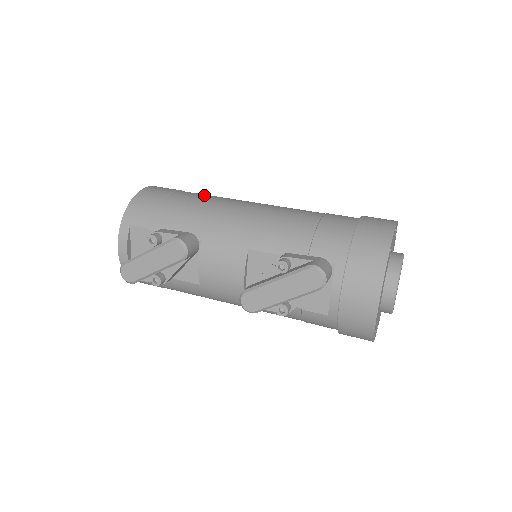
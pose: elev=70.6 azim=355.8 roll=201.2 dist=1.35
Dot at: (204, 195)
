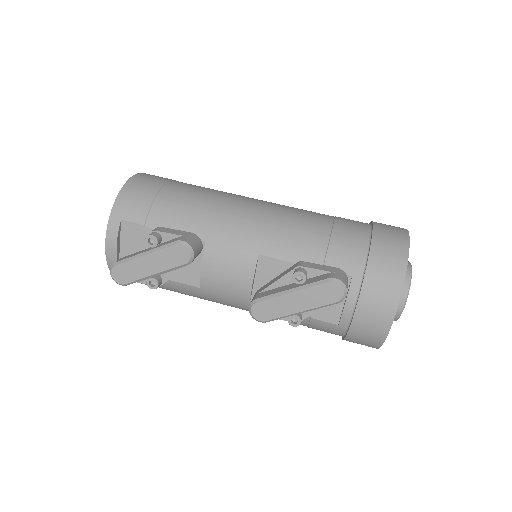
Dot at: (202, 188)
